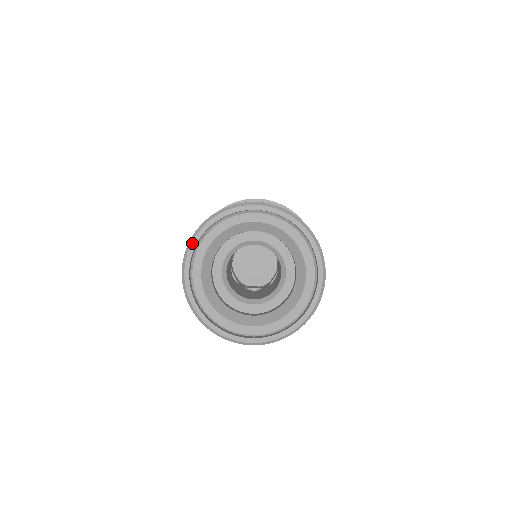
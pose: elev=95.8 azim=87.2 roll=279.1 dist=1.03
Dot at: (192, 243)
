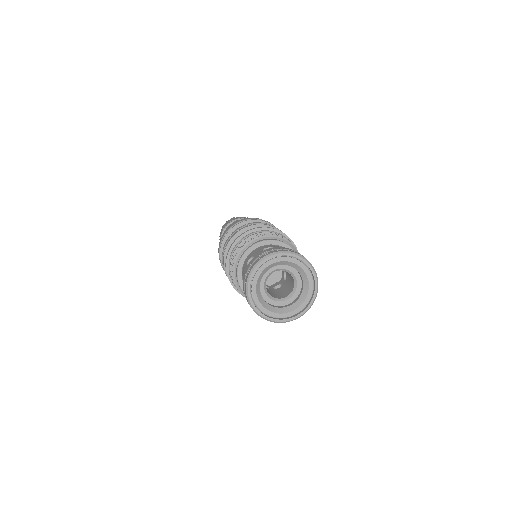
Dot at: (265, 259)
